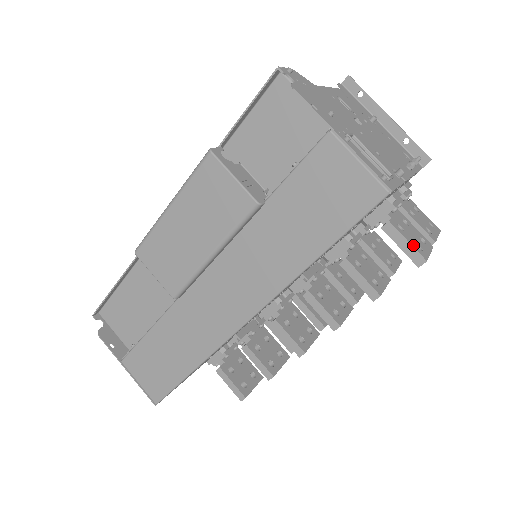
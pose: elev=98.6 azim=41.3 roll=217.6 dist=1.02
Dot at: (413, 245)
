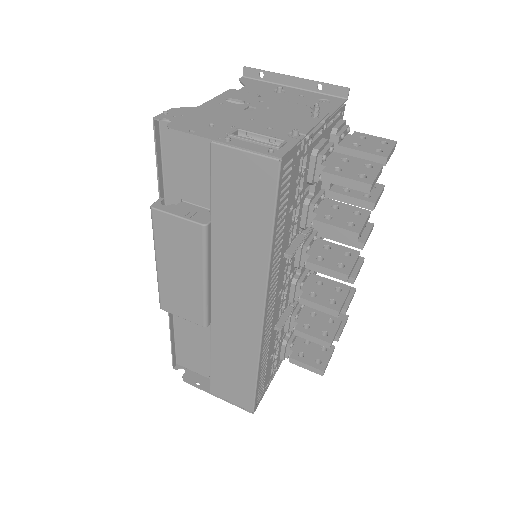
Dot at: (353, 178)
